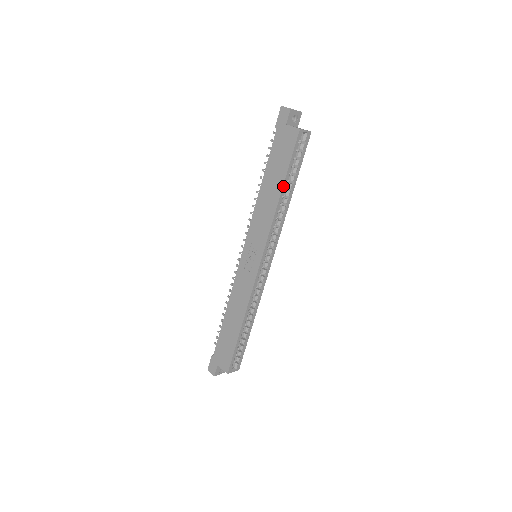
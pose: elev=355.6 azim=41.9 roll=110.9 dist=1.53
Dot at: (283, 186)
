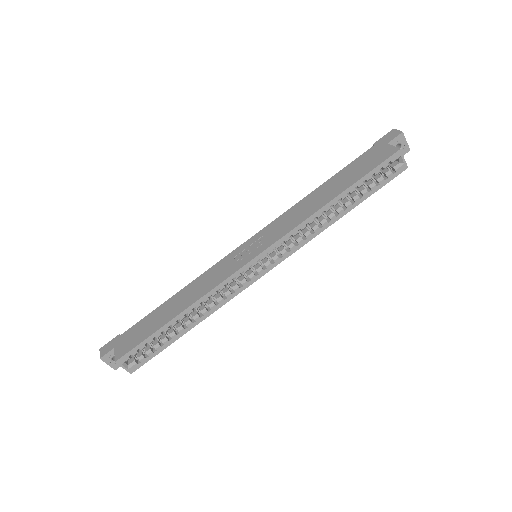
Dot at: (341, 193)
